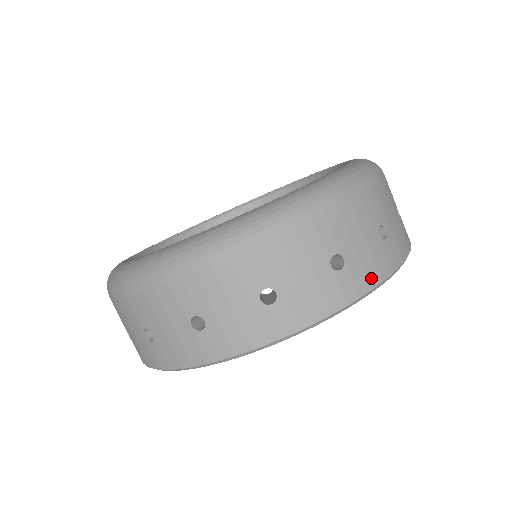
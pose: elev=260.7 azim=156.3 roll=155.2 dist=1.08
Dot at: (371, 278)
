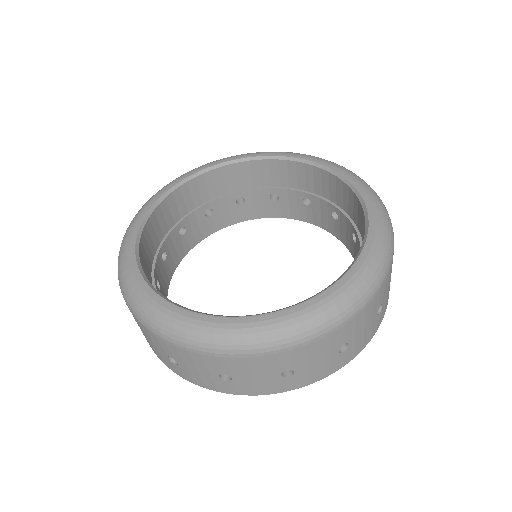
Dot at: (313, 379)
